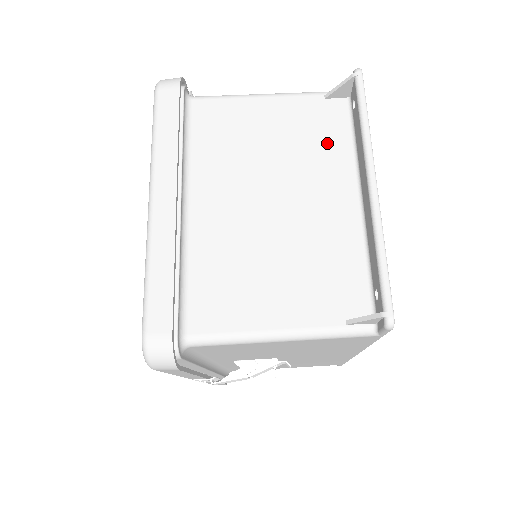
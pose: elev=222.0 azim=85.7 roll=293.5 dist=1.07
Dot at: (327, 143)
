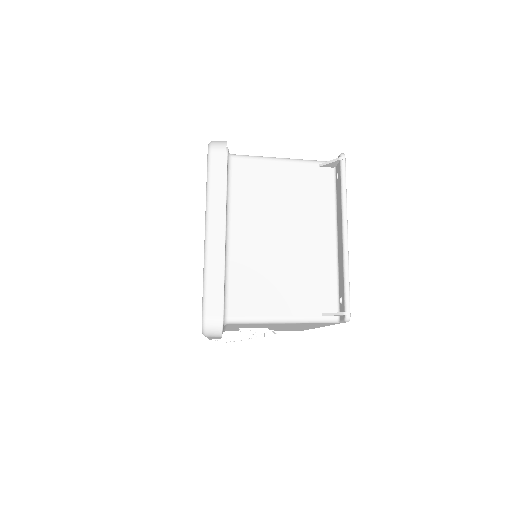
Dot at: (318, 199)
